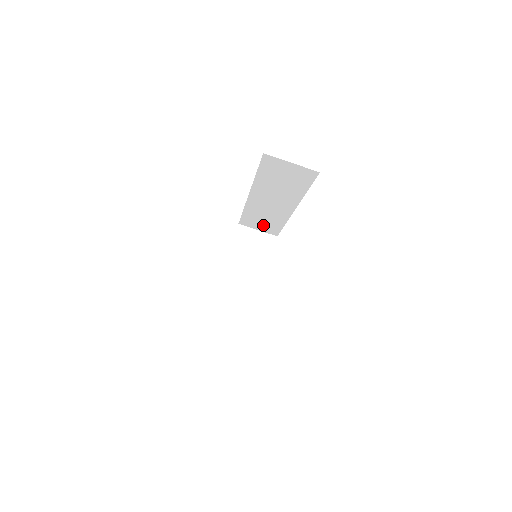
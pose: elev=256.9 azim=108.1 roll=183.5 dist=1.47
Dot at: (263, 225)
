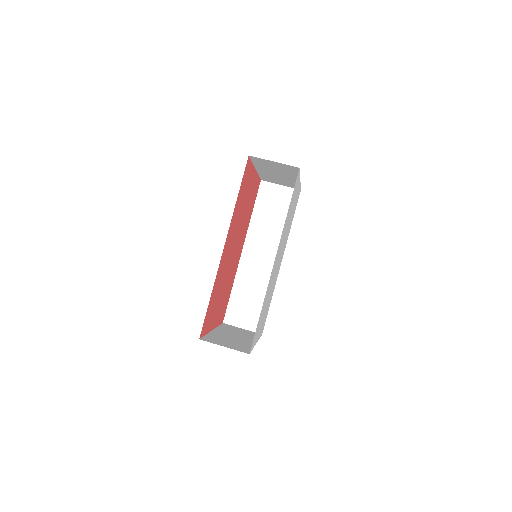
Dot at: (249, 313)
